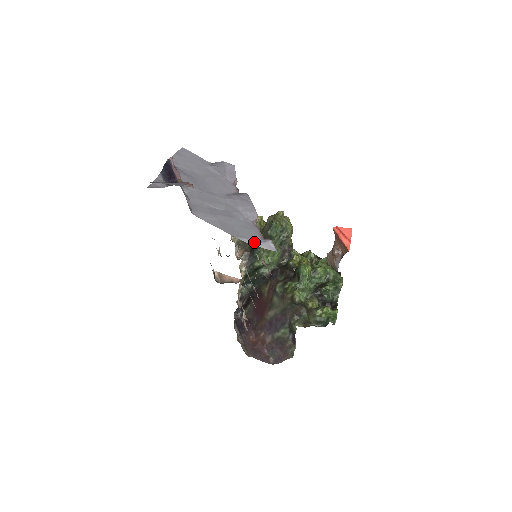
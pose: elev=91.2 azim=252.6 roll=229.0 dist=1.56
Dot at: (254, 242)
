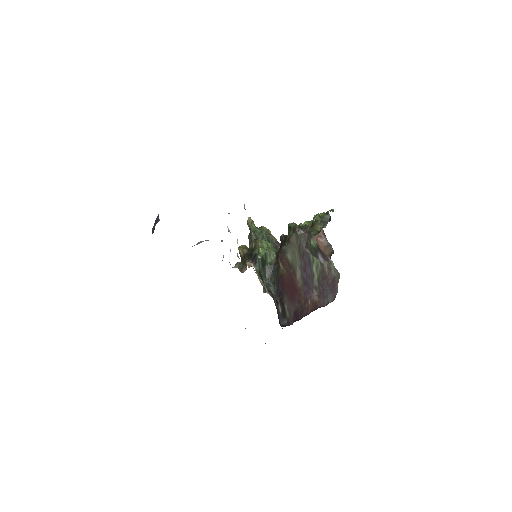
Dot at: occluded
